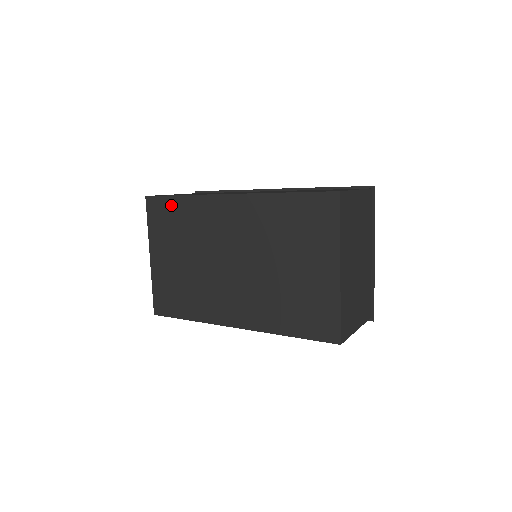
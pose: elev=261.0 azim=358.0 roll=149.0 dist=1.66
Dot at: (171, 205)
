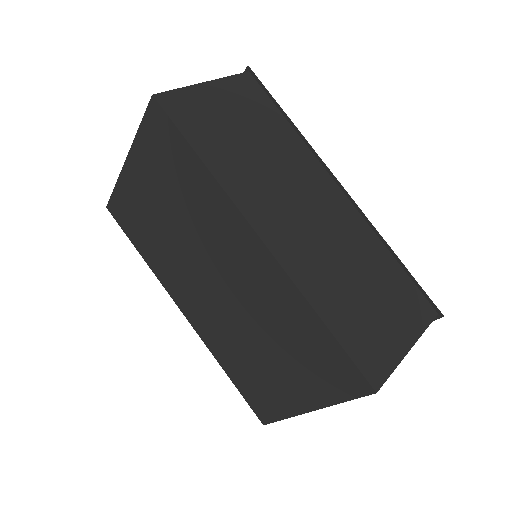
Dot at: (181, 151)
